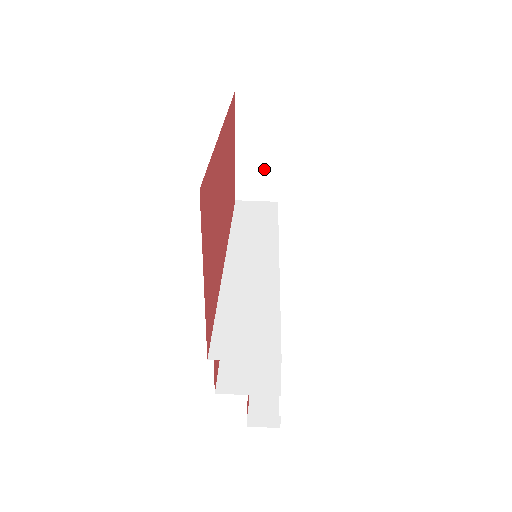
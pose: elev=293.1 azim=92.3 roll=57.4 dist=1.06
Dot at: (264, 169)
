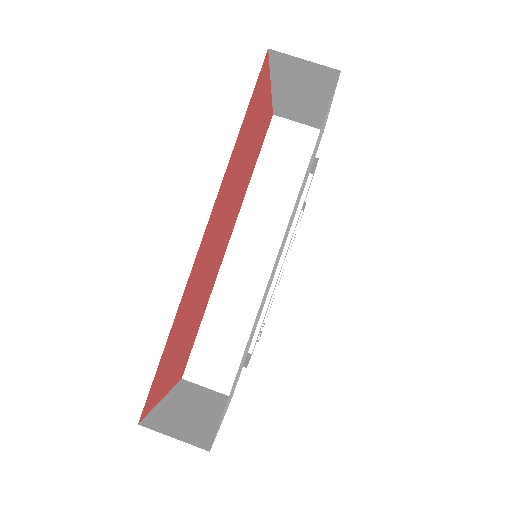
Dot at: (308, 109)
